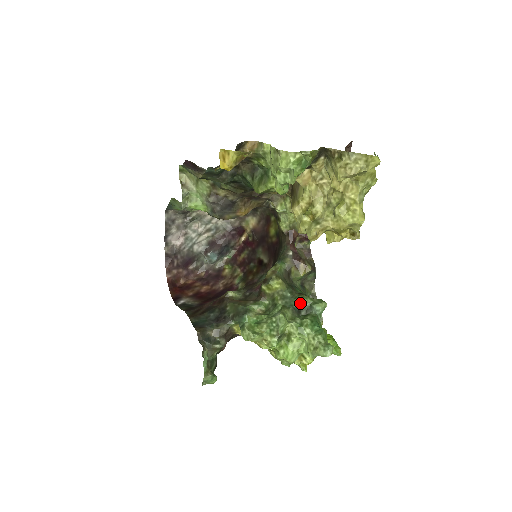
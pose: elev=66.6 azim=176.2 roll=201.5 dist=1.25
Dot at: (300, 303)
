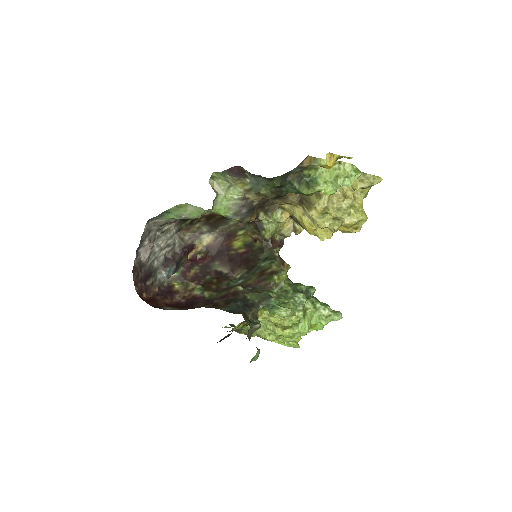
Dot at: (301, 288)
